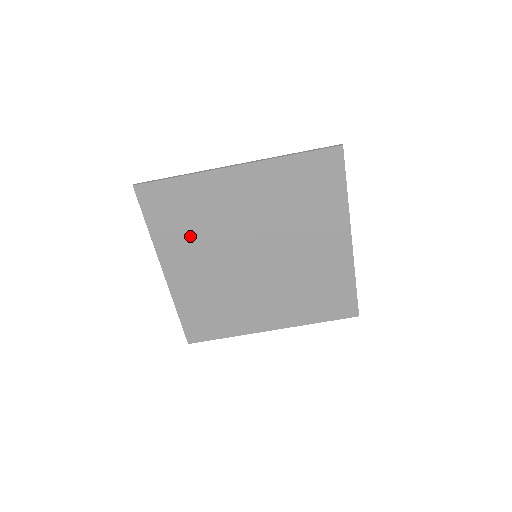
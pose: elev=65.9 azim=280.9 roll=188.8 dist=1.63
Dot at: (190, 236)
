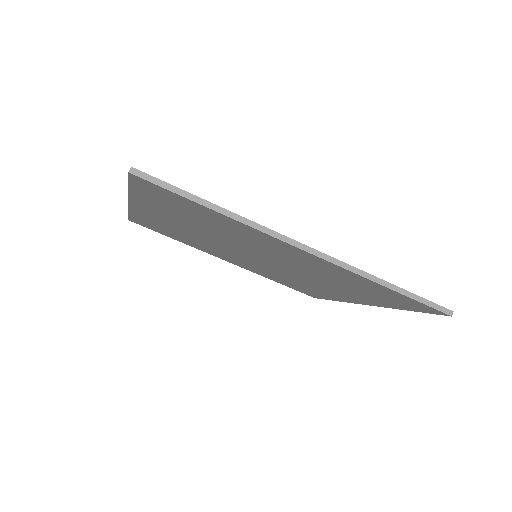
Dot at: (187, 220)
